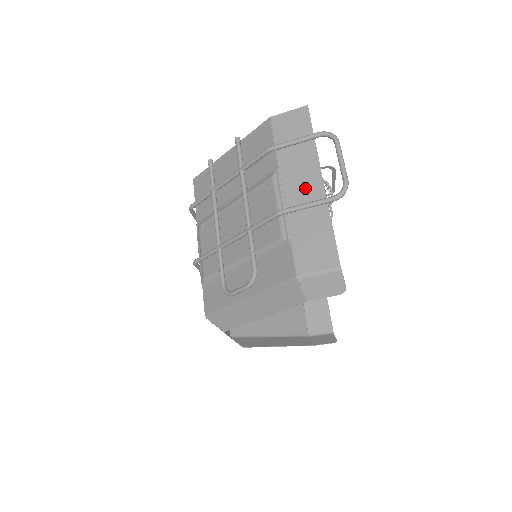
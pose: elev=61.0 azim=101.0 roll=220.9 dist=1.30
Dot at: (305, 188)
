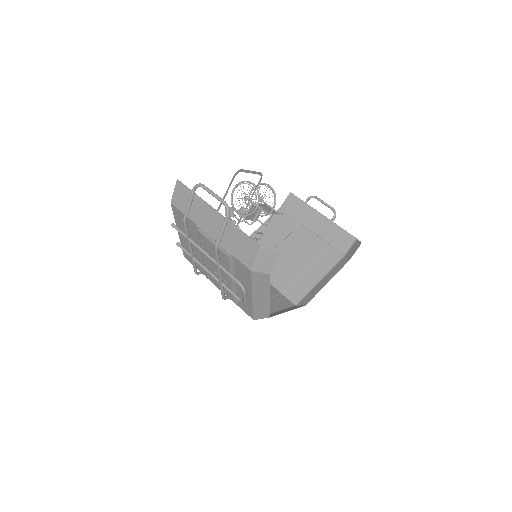
Dot at: (214, 223)
